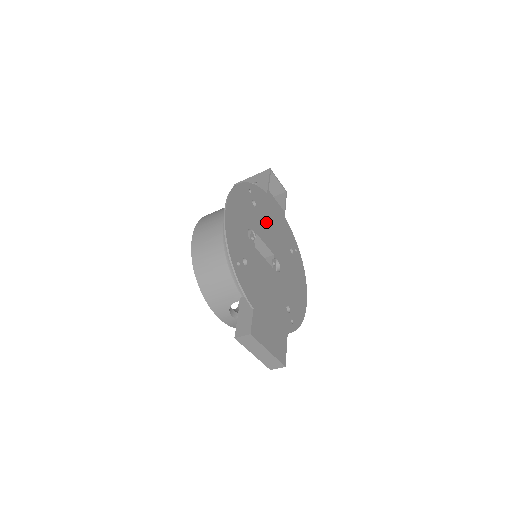
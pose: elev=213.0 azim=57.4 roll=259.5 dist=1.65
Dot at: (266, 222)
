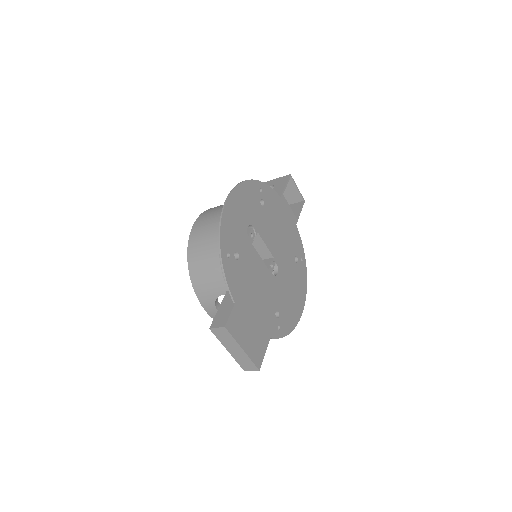
Dot at: (272, 224)
